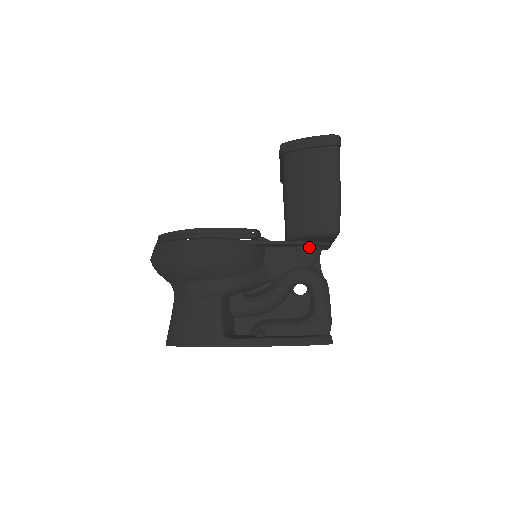
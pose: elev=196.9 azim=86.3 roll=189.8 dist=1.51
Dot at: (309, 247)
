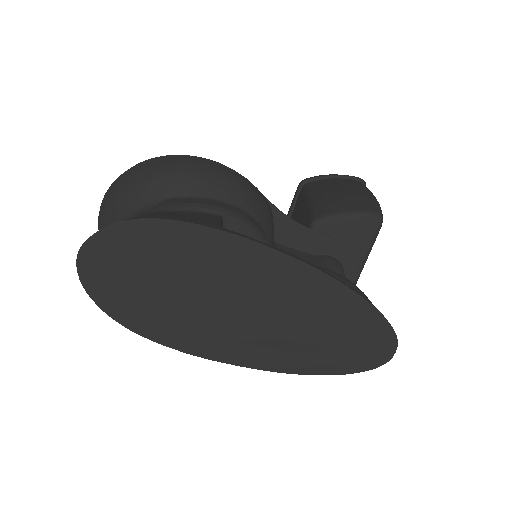
Dot at: (334, 258)
